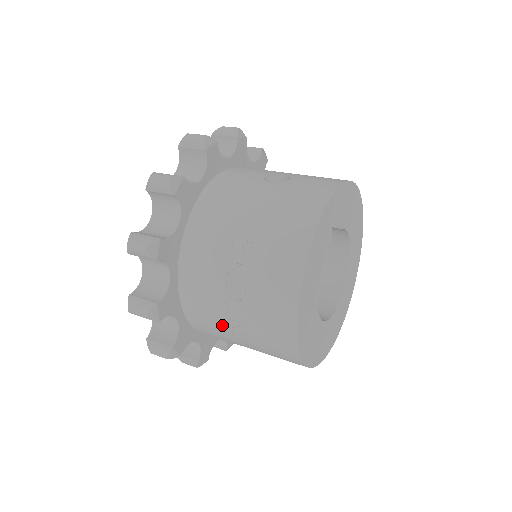
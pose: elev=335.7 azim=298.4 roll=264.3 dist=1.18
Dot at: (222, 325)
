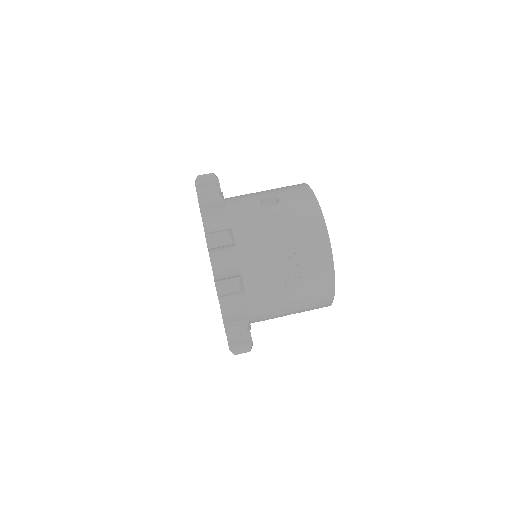
Dot at: (279, 310)
